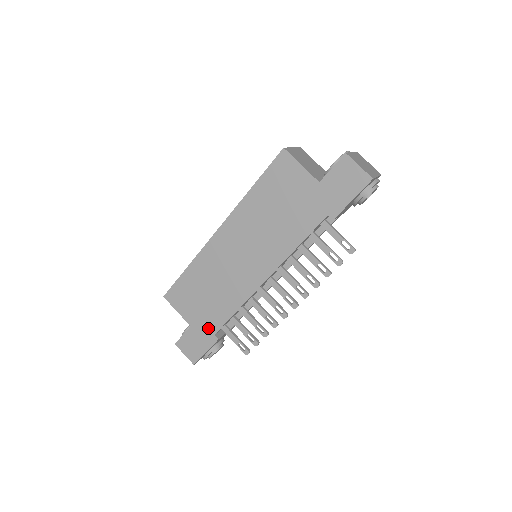
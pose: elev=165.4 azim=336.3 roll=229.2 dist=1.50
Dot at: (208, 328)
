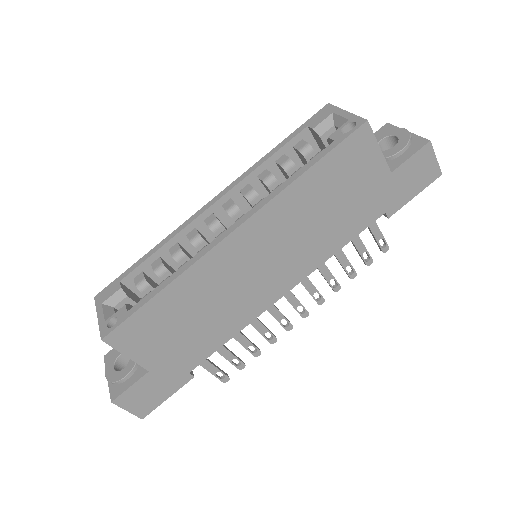
Dot at: (180, 367)
